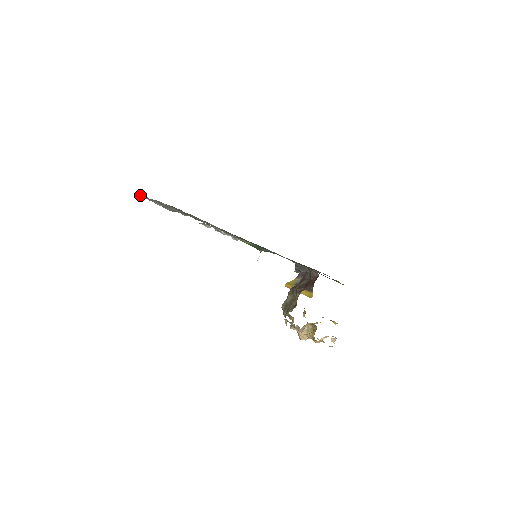
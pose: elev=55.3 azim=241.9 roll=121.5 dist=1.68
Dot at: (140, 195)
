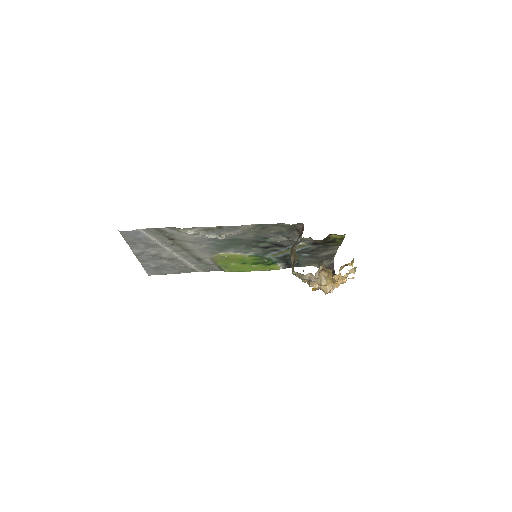
Dot at: (137, 252)
